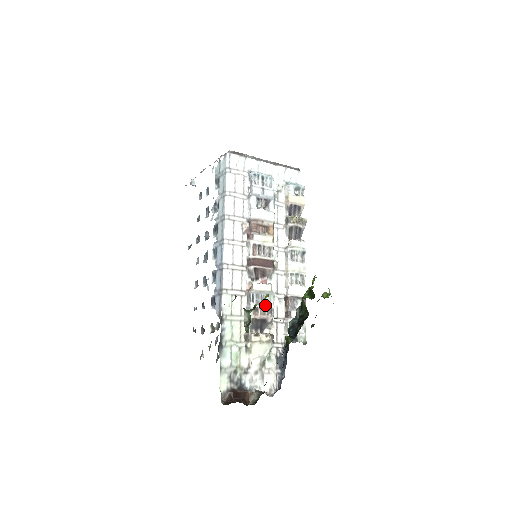
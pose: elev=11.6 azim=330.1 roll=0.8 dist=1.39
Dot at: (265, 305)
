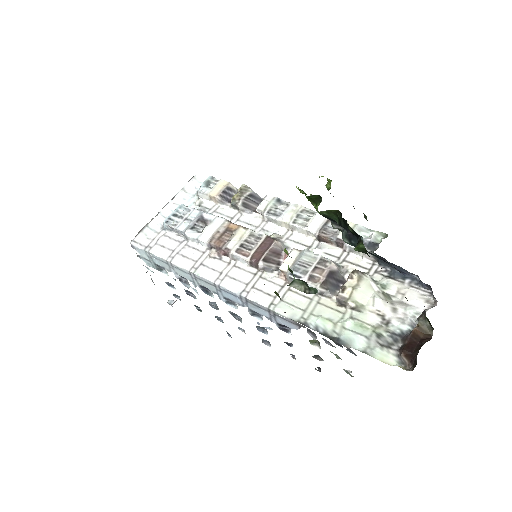
Dot at: (312, 265)
